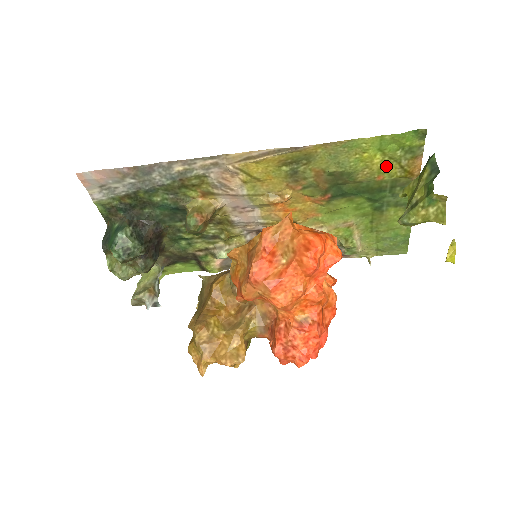
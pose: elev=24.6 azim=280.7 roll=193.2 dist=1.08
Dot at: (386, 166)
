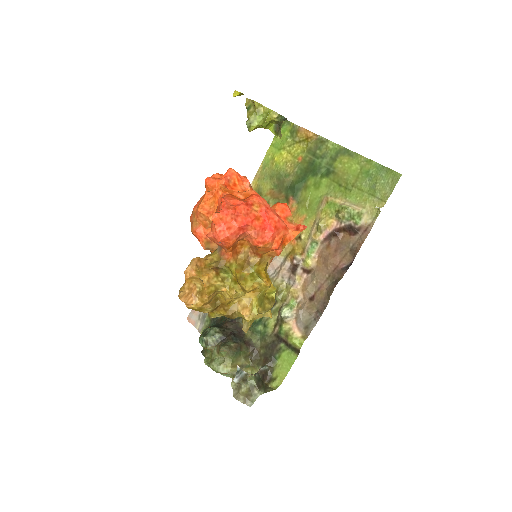
Dot at: (294, 151)
